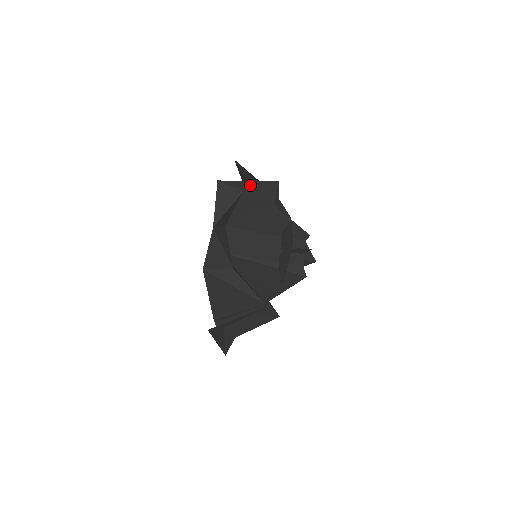
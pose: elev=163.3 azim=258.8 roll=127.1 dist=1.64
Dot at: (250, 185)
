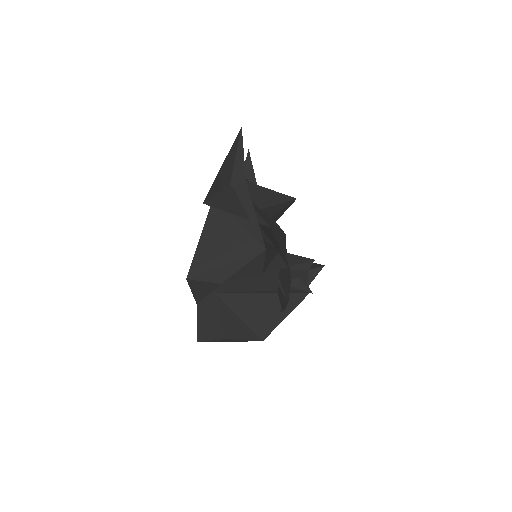
Dot at: (228, 272)
